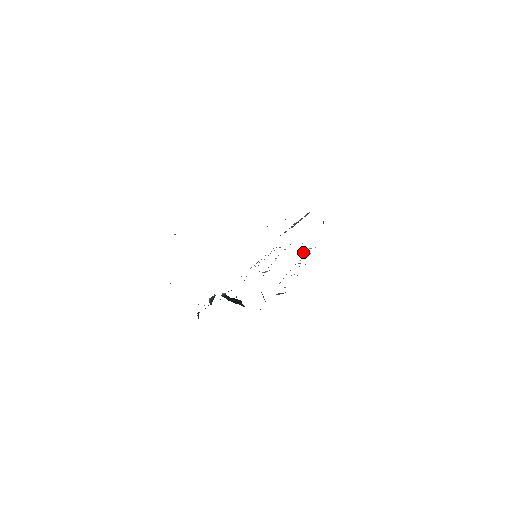
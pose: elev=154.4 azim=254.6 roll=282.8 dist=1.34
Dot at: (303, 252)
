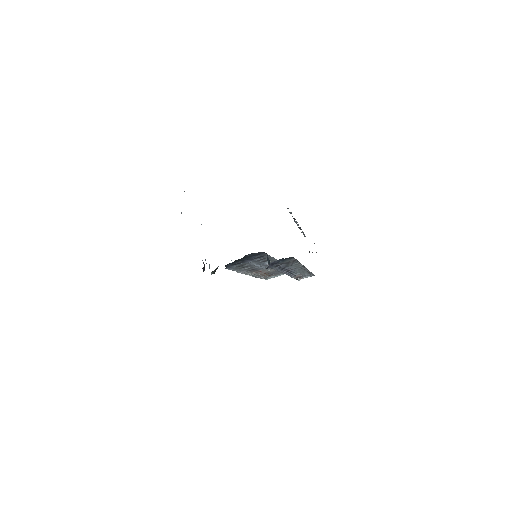
Dot at: (298, 278)
